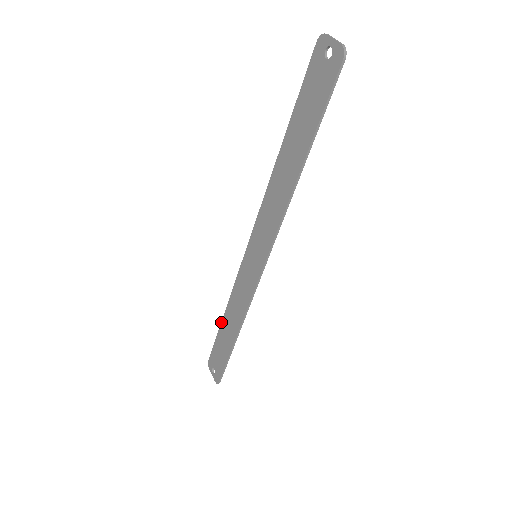
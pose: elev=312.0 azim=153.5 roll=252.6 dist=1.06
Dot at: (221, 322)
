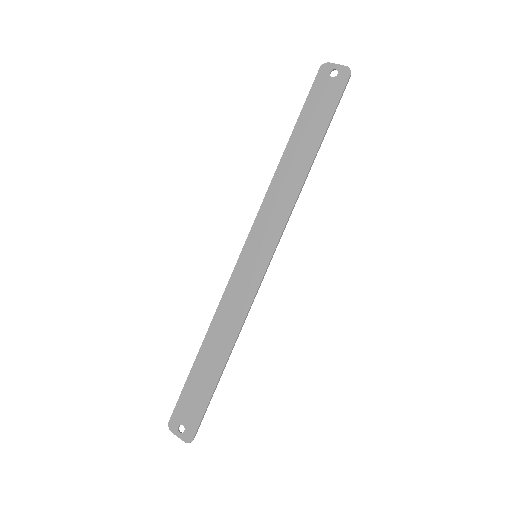
Dot at: (197, 355)
